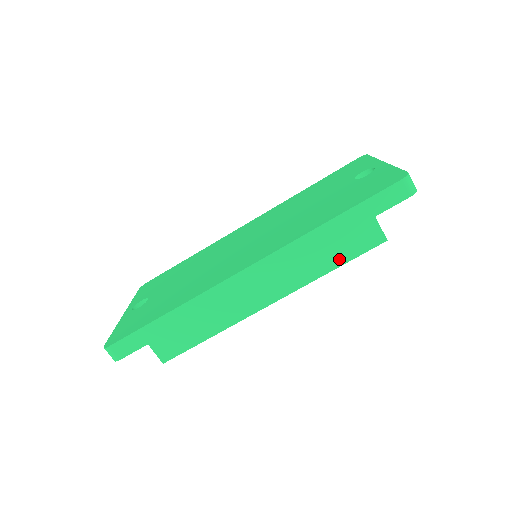
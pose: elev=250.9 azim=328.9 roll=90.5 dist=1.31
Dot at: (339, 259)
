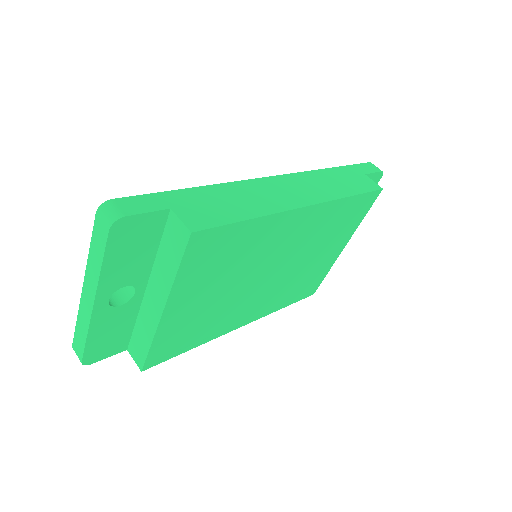
Dot at: (353, 190)
